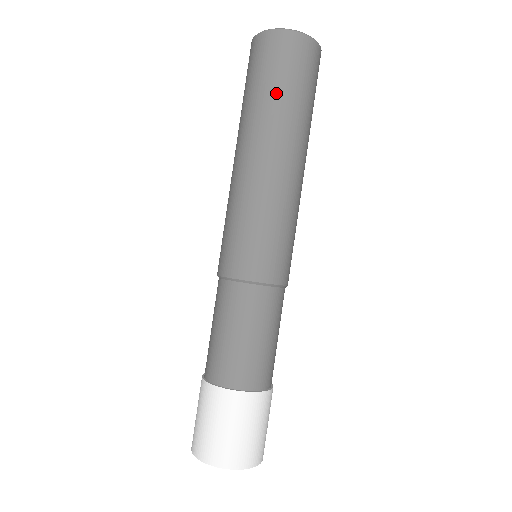
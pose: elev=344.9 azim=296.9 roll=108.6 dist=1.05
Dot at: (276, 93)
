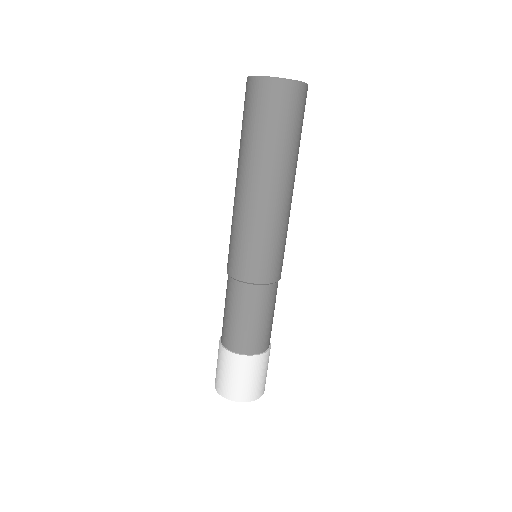
Dot at: (291, 139)
